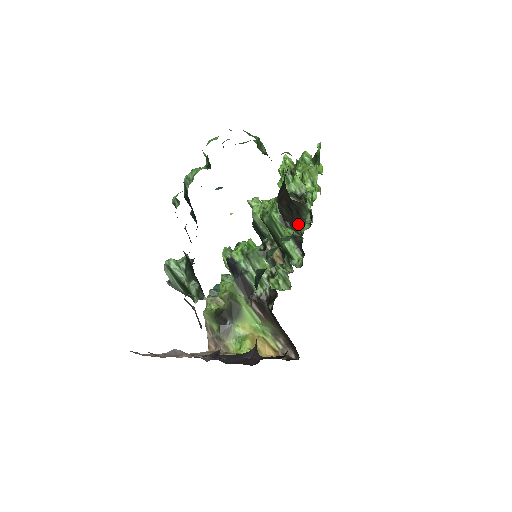
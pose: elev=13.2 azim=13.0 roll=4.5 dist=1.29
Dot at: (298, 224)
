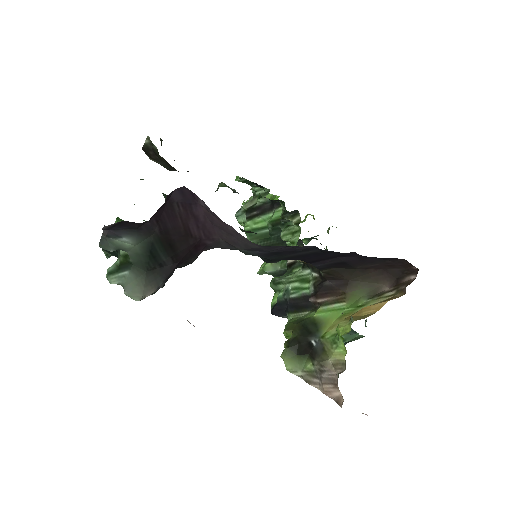
Dot at: occluded
